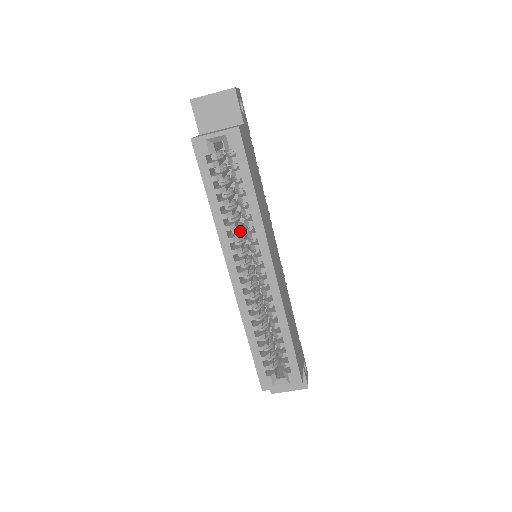
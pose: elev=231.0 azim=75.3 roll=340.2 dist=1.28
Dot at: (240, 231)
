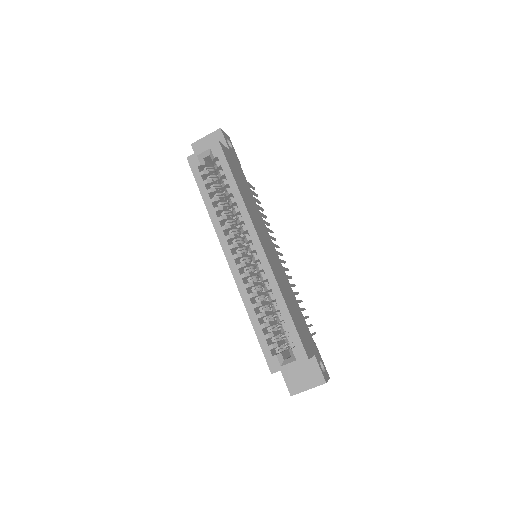
Dot at: (234, 227)
